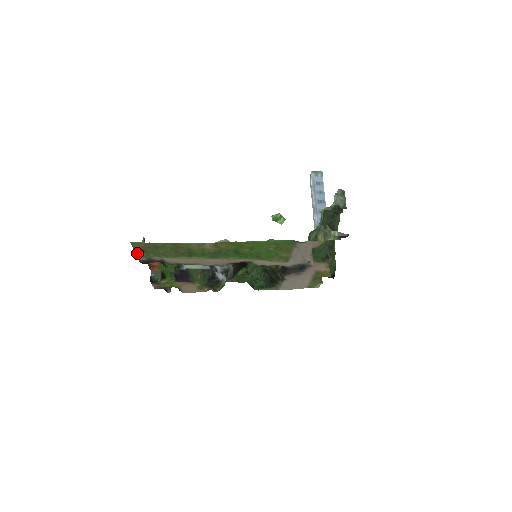
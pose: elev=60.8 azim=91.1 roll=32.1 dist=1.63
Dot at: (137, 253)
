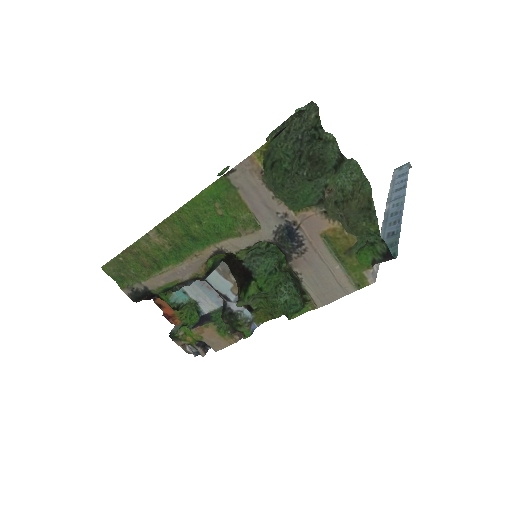
Dot at: (119, 285)
